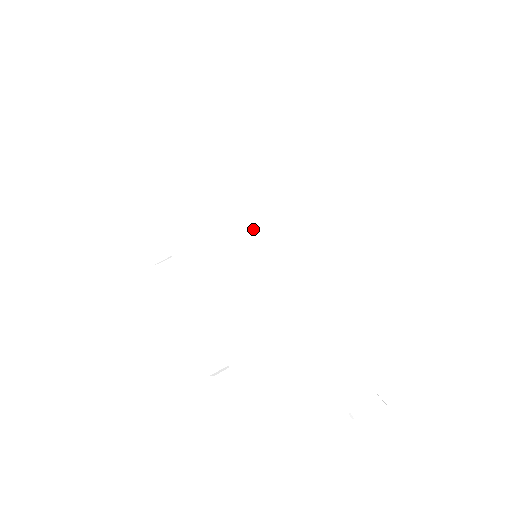
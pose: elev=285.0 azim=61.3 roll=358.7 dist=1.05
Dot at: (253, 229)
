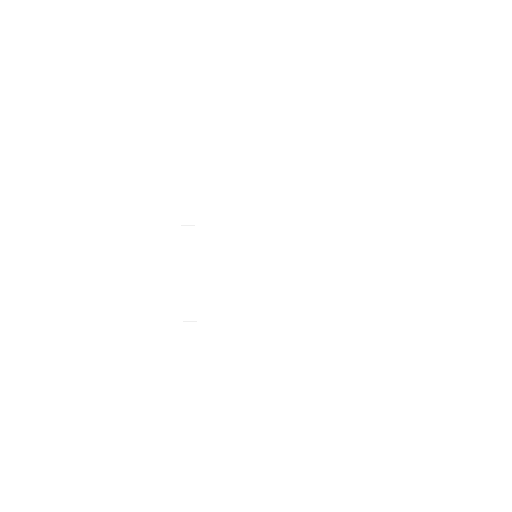
Dot at: (258, 259)
